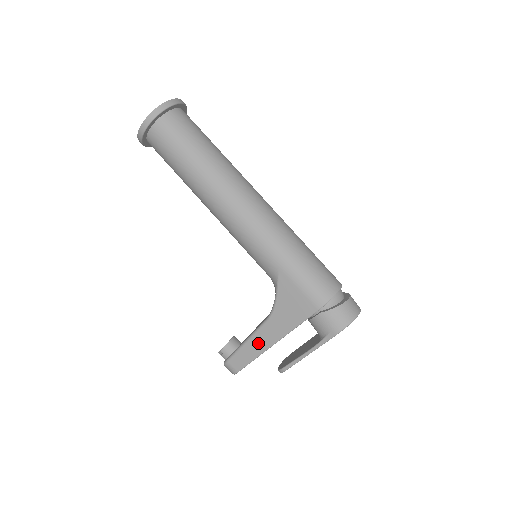
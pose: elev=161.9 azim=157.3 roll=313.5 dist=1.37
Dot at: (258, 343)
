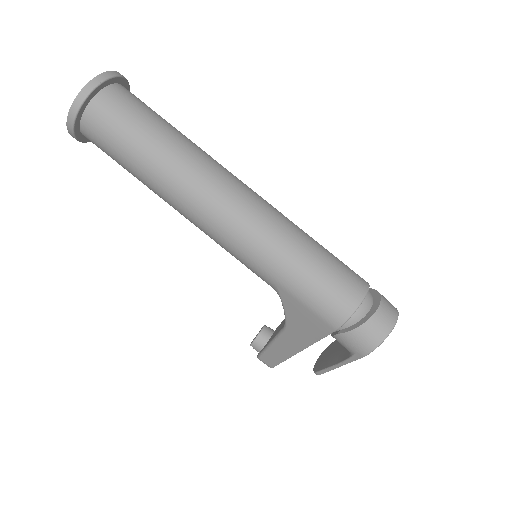
Dot at: (282, 349)
